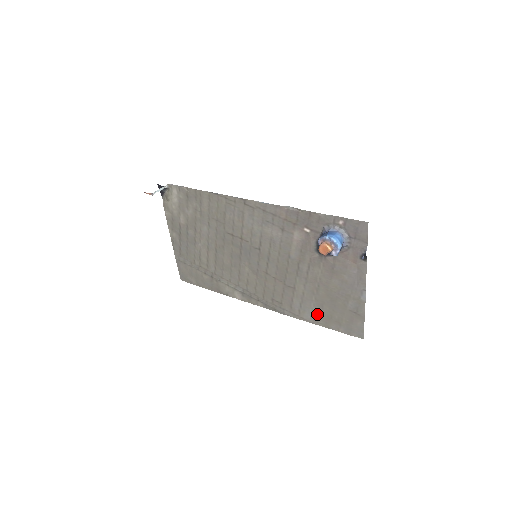
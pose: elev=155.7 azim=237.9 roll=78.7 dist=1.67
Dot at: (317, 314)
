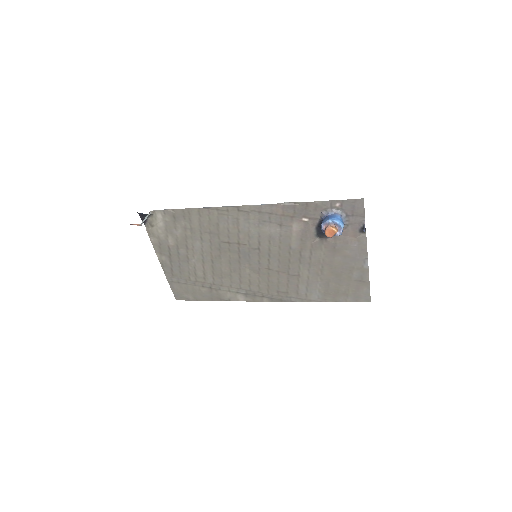
Dot at: (324, 292)
